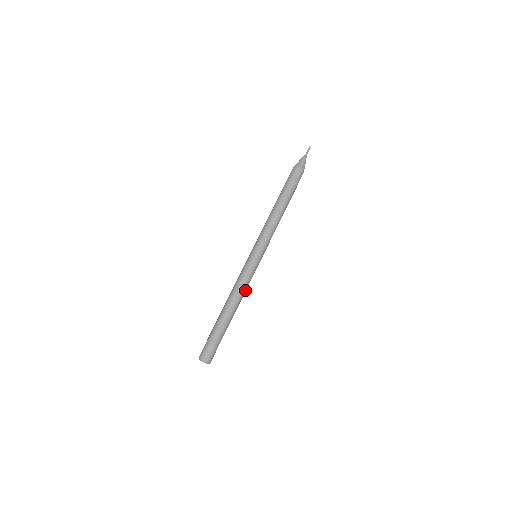
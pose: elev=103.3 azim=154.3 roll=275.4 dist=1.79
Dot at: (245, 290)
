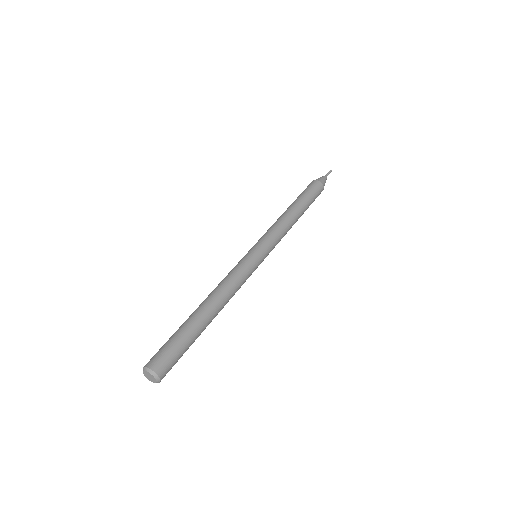
Dot at: (234, 294)
